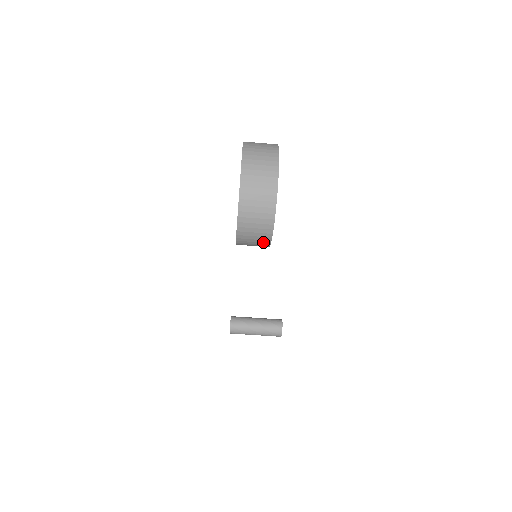
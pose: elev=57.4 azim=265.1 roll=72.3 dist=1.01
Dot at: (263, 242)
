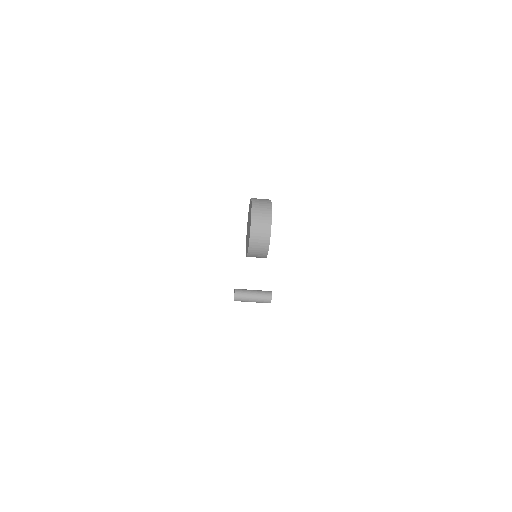
Dot at: (262, 257)
